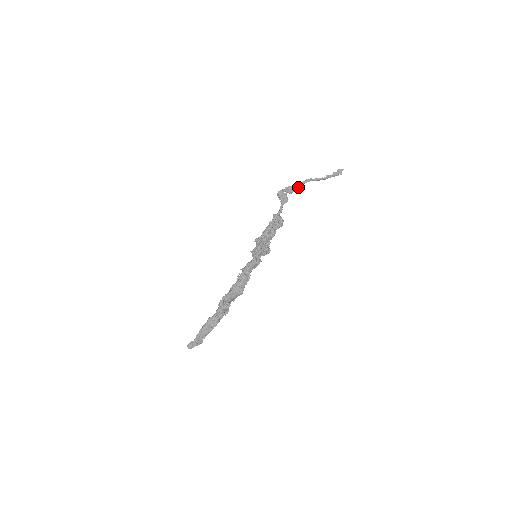
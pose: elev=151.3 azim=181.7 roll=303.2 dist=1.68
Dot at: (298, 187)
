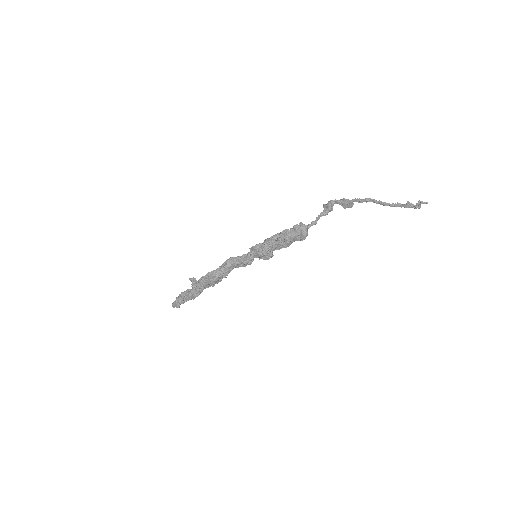
Dot at: (352, 203)
